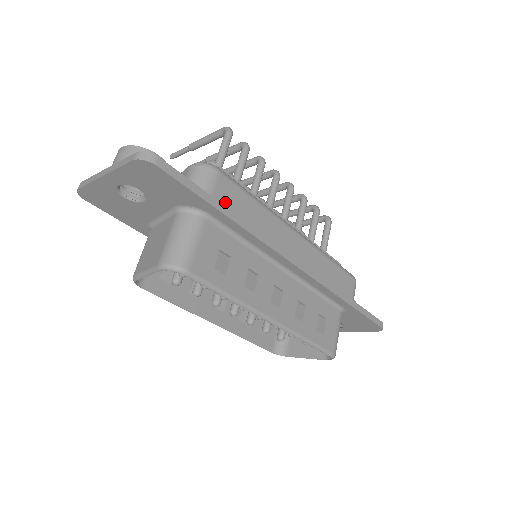
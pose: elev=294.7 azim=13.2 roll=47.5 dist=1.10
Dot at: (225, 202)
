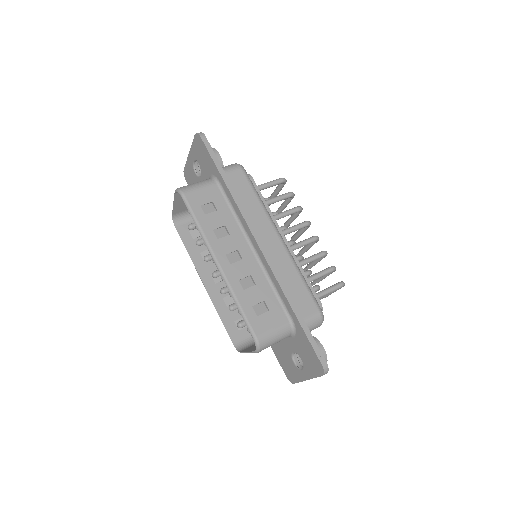
Dot at: (233, 182)
